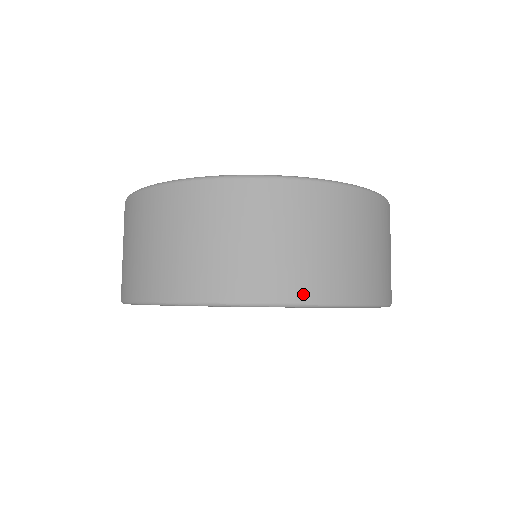
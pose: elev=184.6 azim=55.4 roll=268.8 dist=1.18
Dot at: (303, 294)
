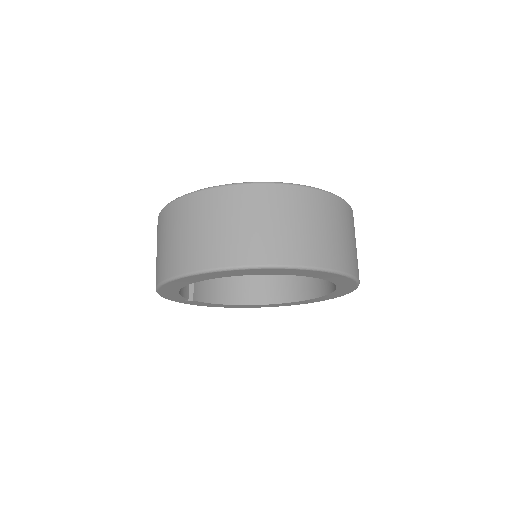
Dot at: (311, 261)
